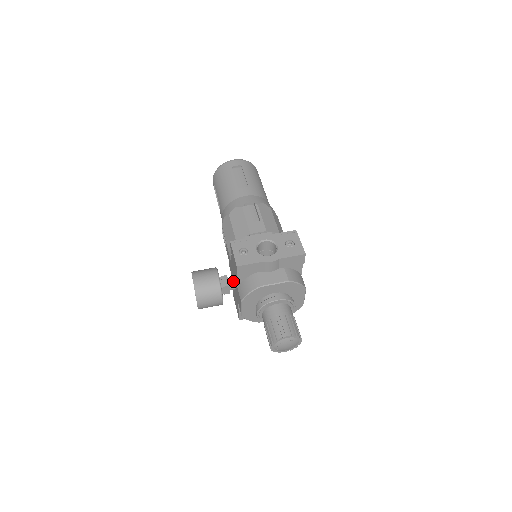
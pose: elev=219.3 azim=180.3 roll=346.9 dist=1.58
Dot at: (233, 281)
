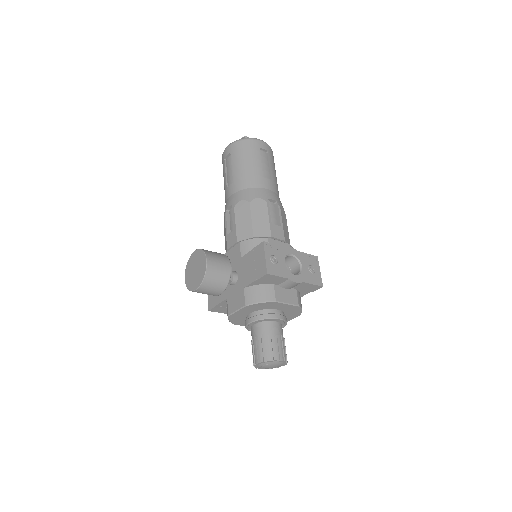
Dot at: (236, 277)
